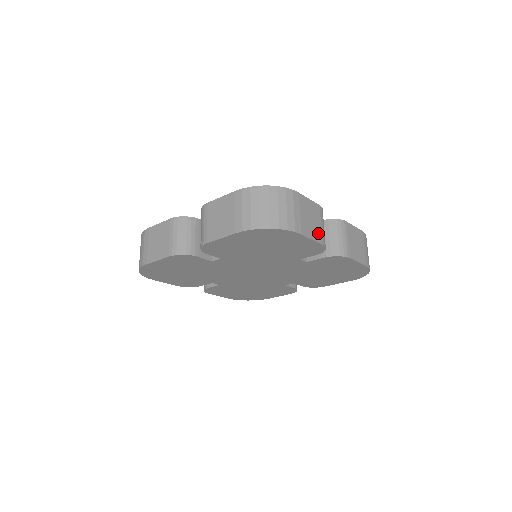
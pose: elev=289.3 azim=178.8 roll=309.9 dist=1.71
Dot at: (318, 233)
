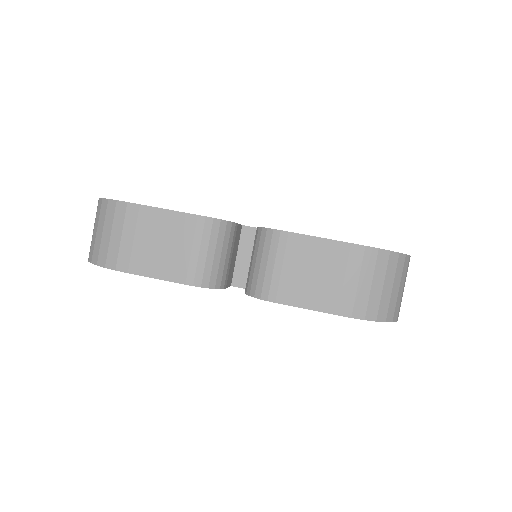
Dot at: (178, 265)
